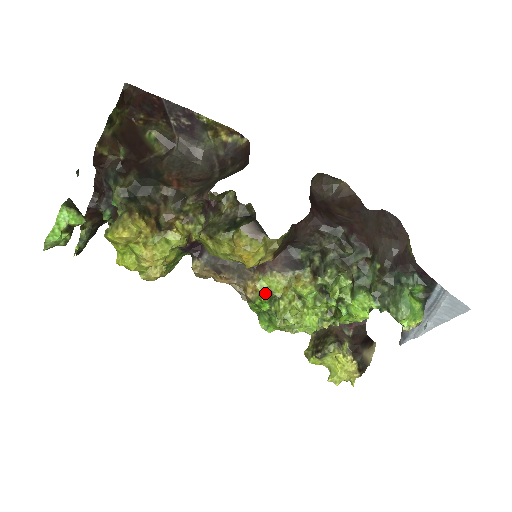
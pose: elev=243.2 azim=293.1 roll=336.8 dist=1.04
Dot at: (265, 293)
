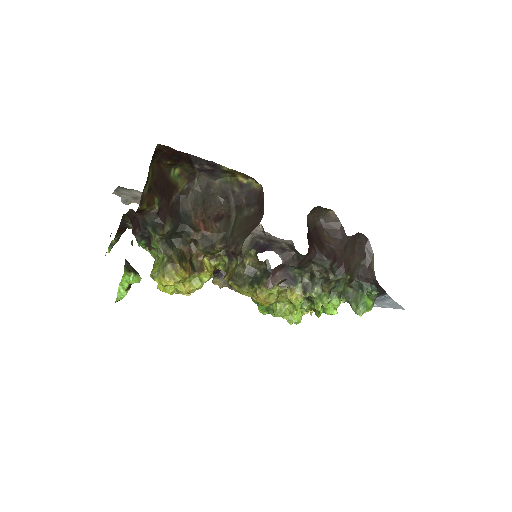
Dot at: occluded
